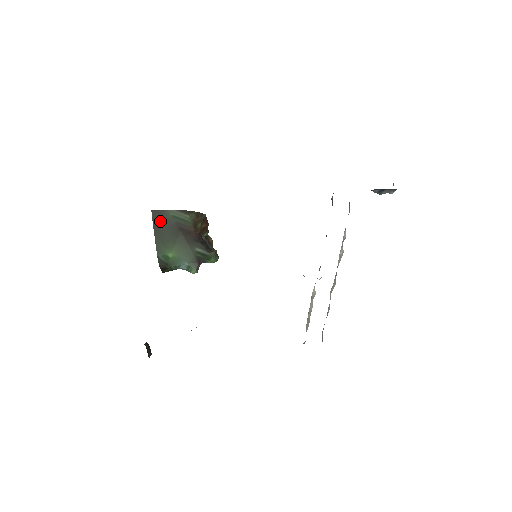
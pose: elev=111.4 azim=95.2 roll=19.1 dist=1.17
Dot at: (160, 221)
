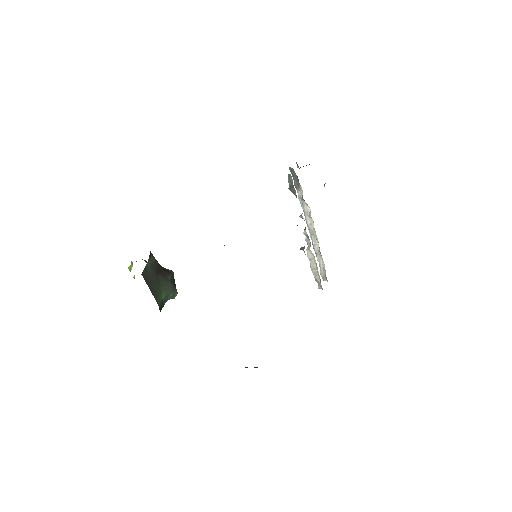
Dot at: (148, 278)
